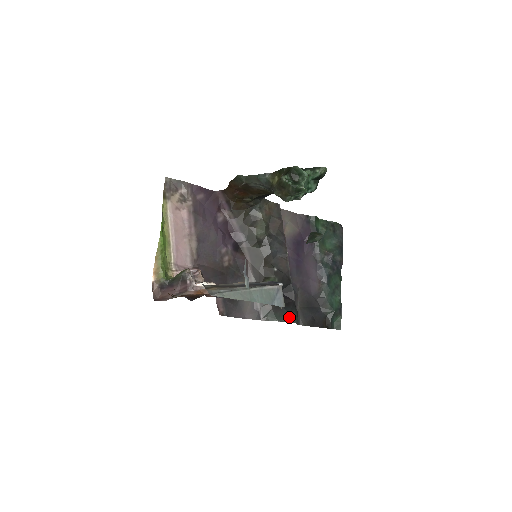
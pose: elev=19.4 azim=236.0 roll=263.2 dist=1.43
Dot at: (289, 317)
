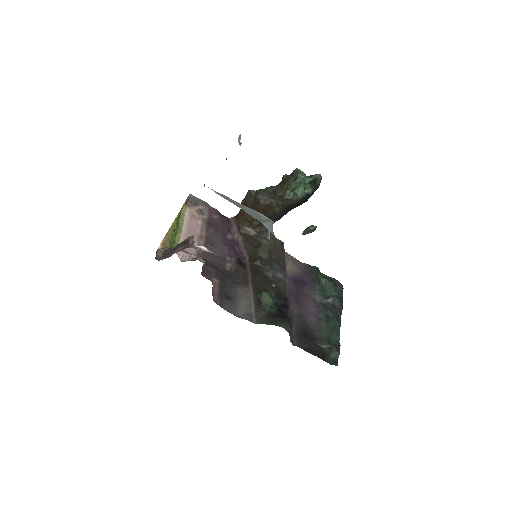
Dot at: (282, 324)
